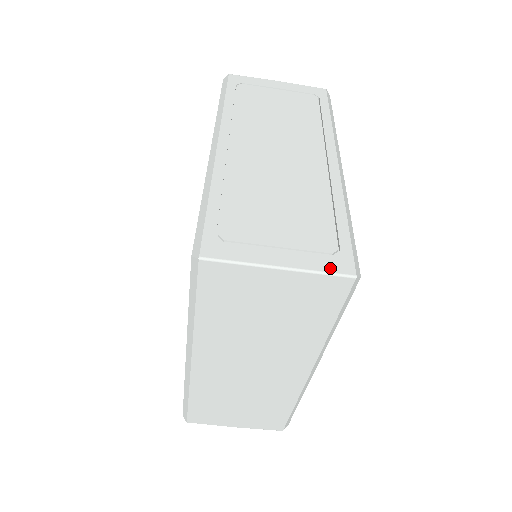
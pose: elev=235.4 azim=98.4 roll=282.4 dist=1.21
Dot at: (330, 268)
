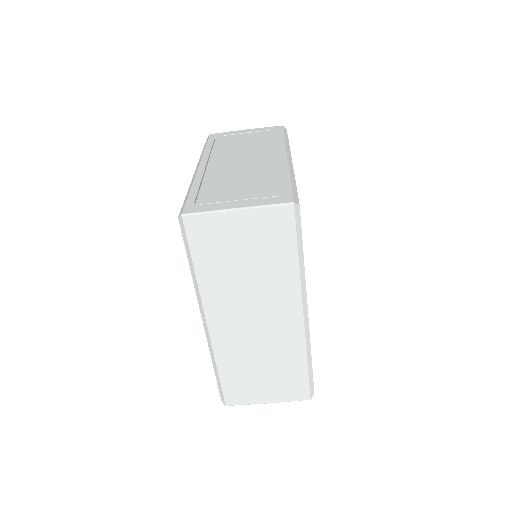
Dot at: (274, 202)
